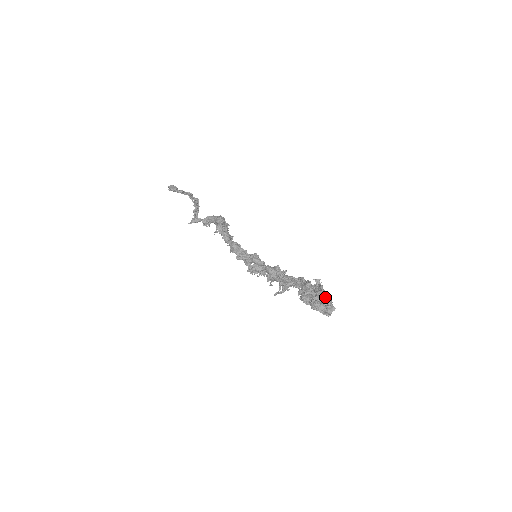
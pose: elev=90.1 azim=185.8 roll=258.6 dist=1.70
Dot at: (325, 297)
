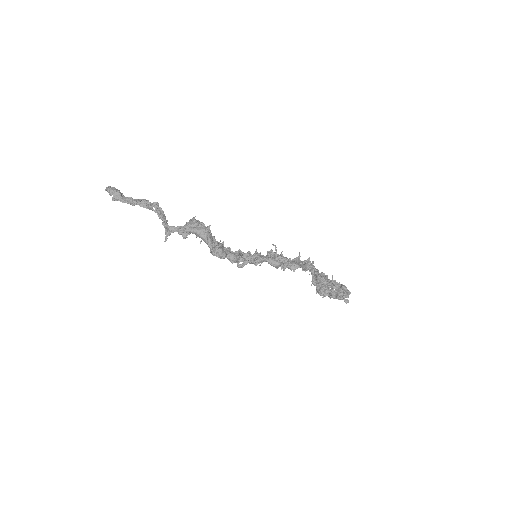
Dot at: (344, 294)
